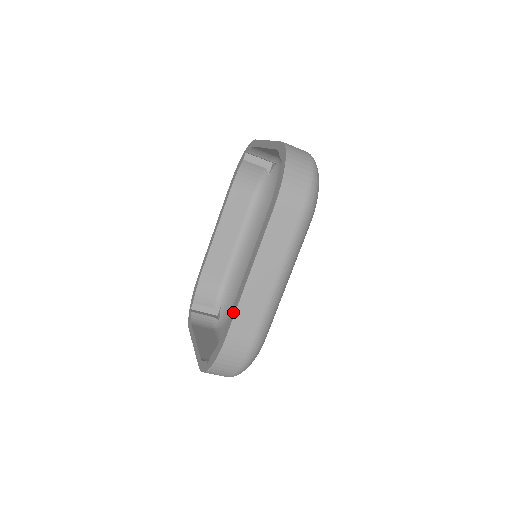
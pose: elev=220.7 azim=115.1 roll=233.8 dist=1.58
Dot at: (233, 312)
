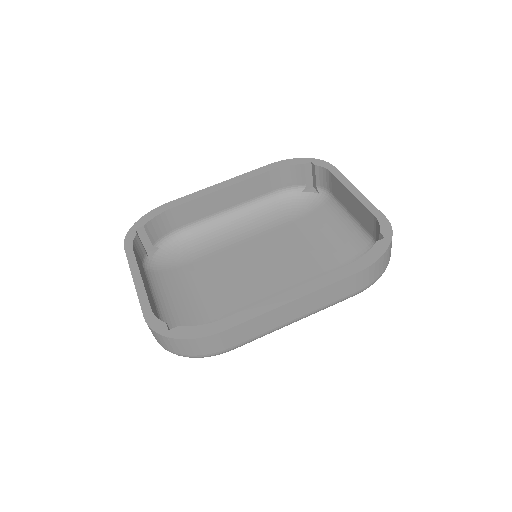
Dot at: (248, 315)
